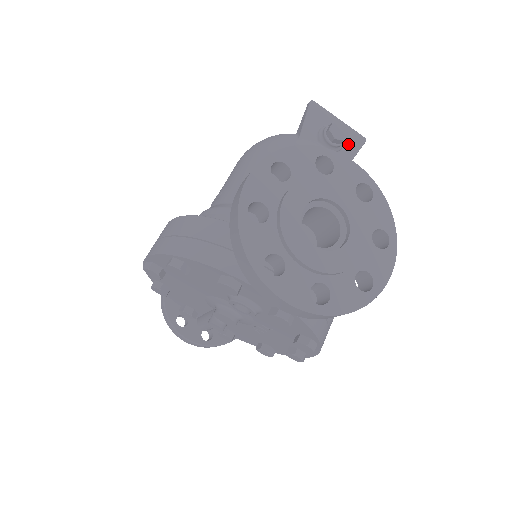
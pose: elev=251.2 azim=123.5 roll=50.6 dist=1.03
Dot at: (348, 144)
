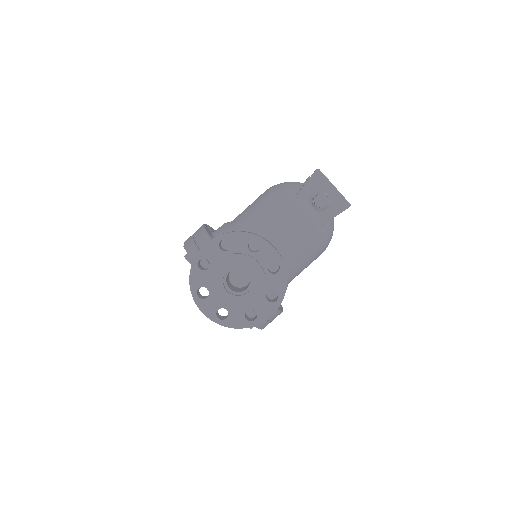
Dot at: (333, 207)
